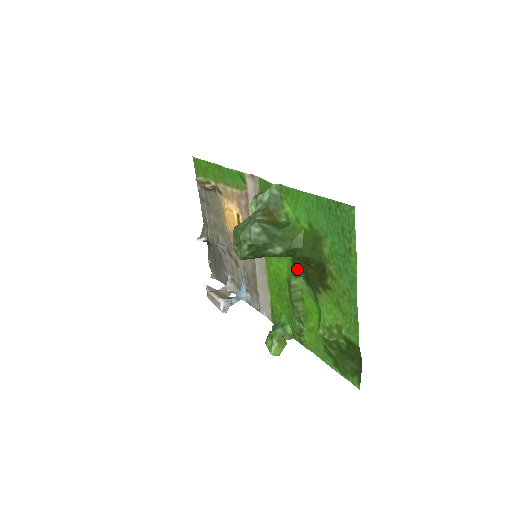
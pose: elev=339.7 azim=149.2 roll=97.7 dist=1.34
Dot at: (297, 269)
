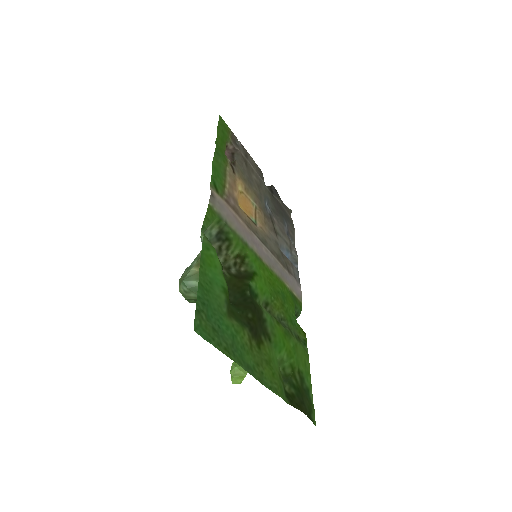
Dot at: (256, 303)
